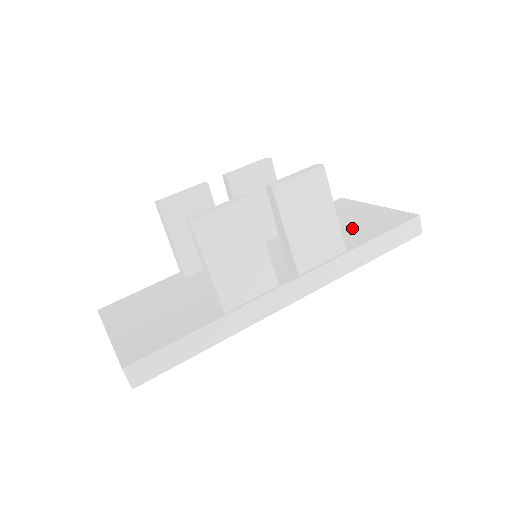
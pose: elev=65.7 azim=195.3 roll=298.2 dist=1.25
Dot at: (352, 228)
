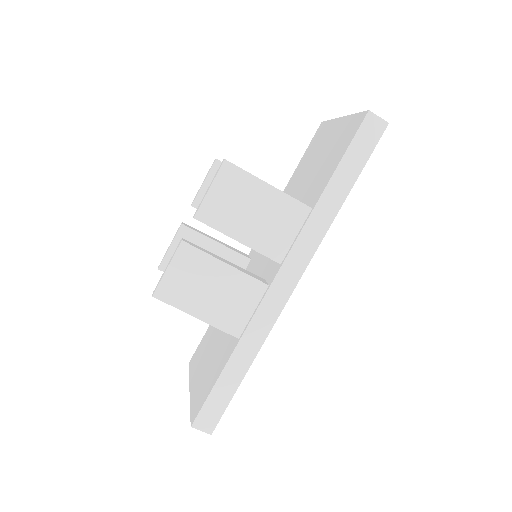
Dot at: (320, 169)
